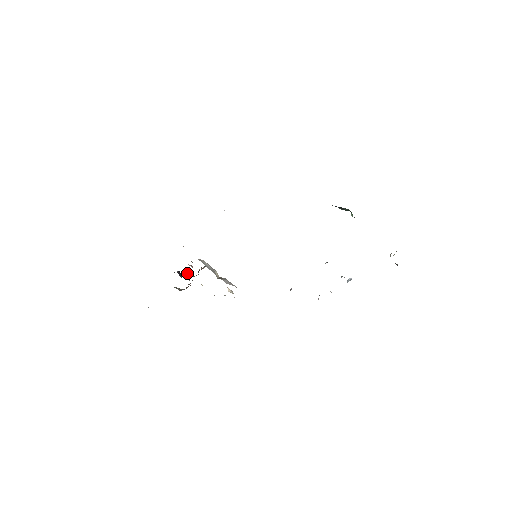
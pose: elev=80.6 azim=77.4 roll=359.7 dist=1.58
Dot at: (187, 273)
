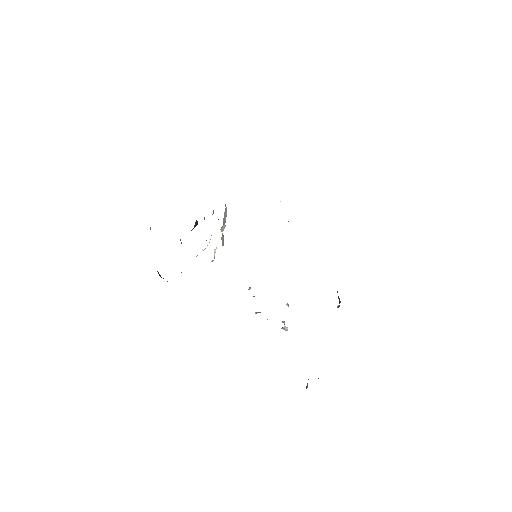
Dot at: (204, 218)
